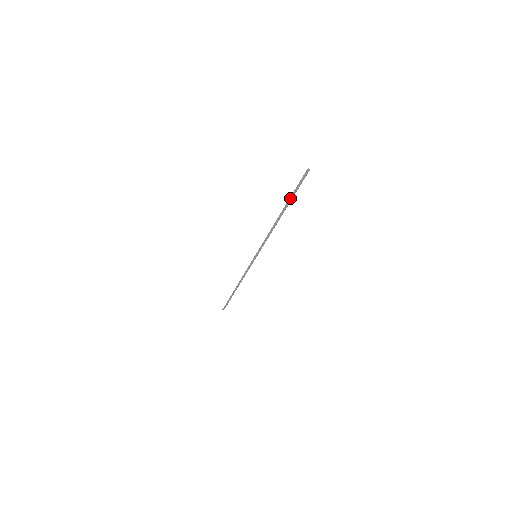
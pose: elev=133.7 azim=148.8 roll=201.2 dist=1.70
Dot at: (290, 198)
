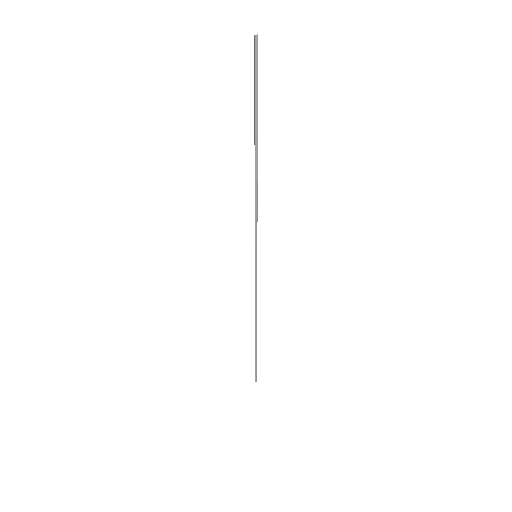
Dot at: (255, 111)
